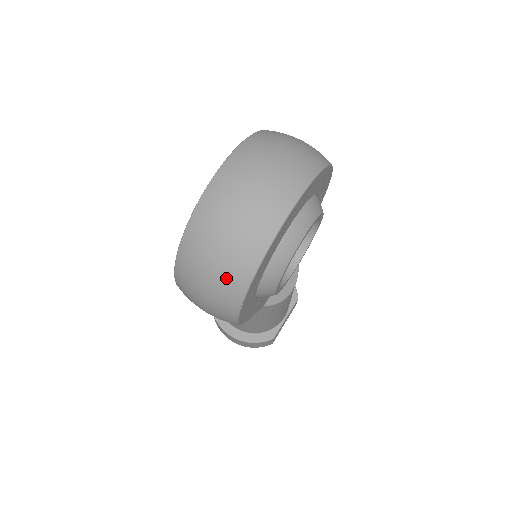
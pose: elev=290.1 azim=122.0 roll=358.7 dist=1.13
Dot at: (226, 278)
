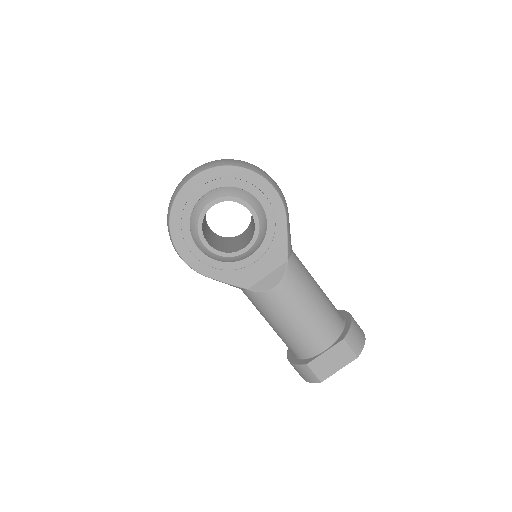
Dot at: (167, 221)
